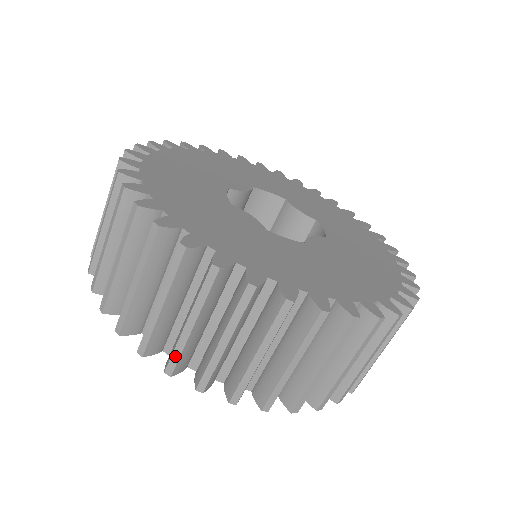
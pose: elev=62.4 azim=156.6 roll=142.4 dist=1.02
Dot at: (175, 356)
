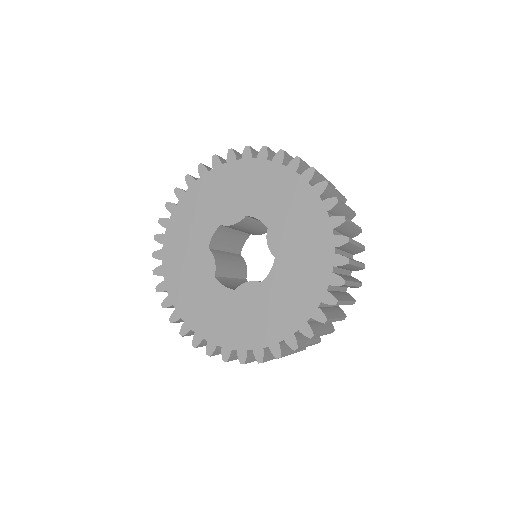
Dot at: occluded
